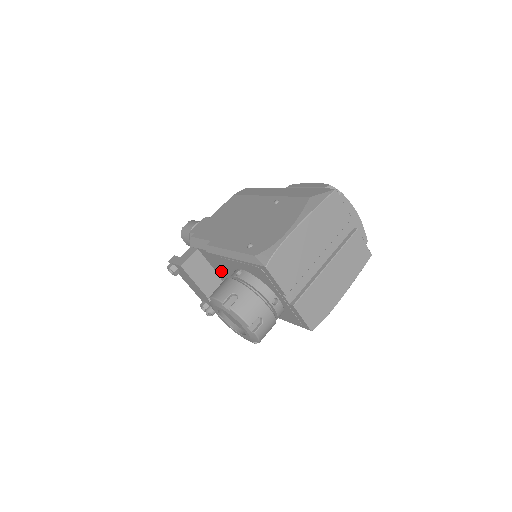
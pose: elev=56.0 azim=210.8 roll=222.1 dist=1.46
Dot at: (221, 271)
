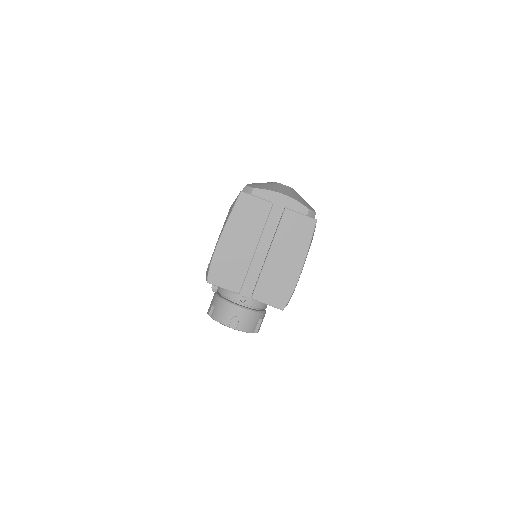
Dot at: occluded
